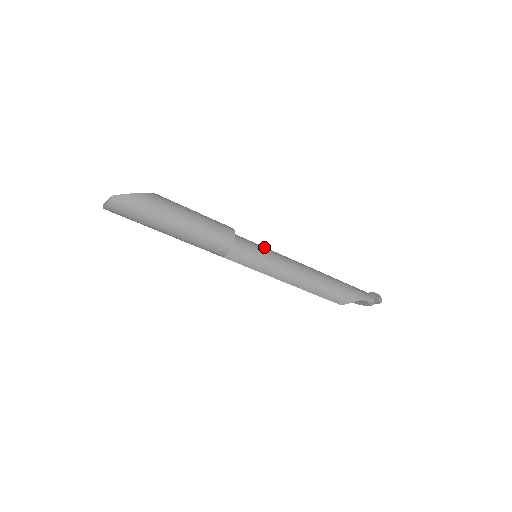
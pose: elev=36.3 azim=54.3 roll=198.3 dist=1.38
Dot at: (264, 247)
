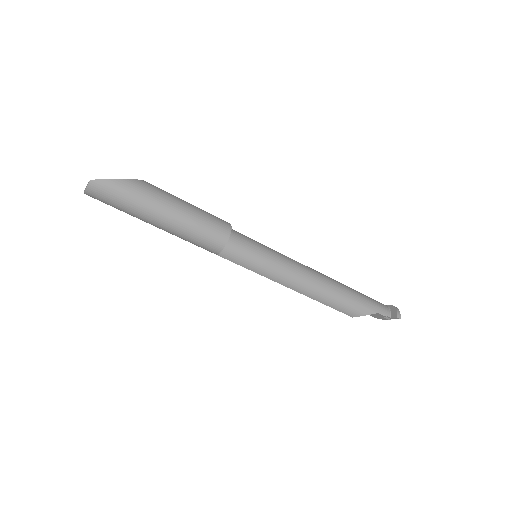
Dot at: (266, 247)
